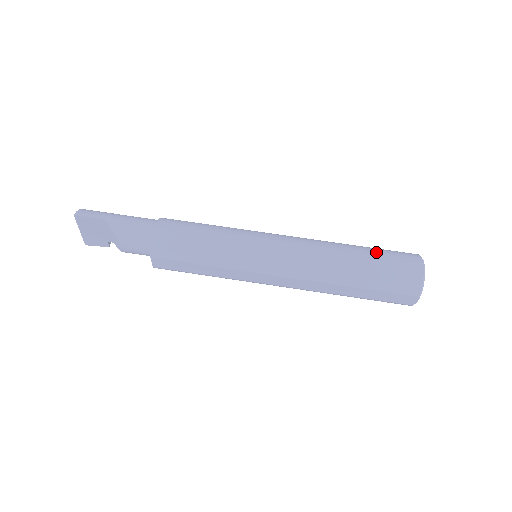
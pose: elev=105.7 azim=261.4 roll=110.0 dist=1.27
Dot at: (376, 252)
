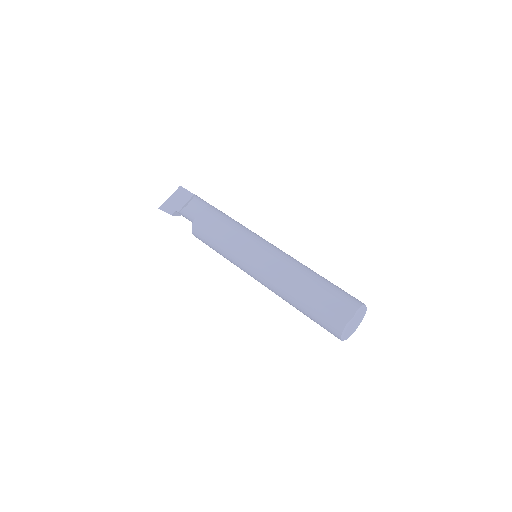
Dot at: occluded
